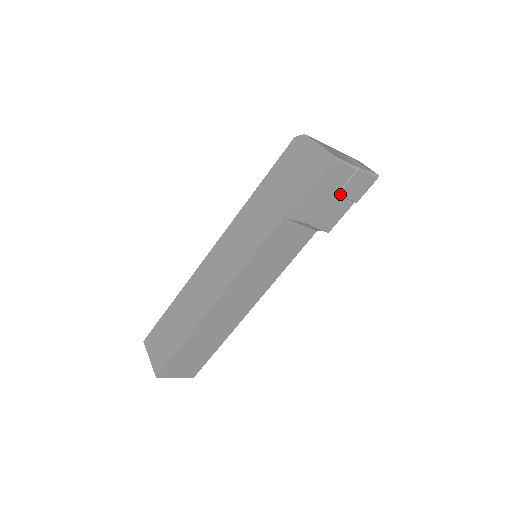
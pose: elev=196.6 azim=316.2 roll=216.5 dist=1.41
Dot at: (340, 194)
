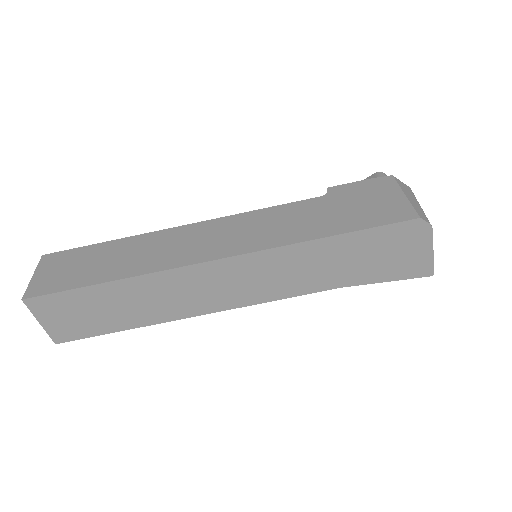
Dot at: occluded
